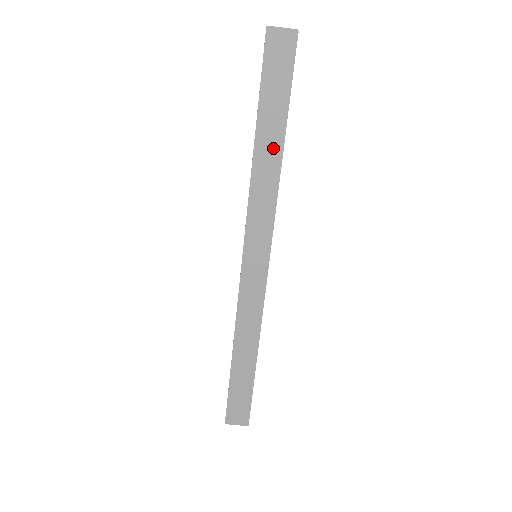
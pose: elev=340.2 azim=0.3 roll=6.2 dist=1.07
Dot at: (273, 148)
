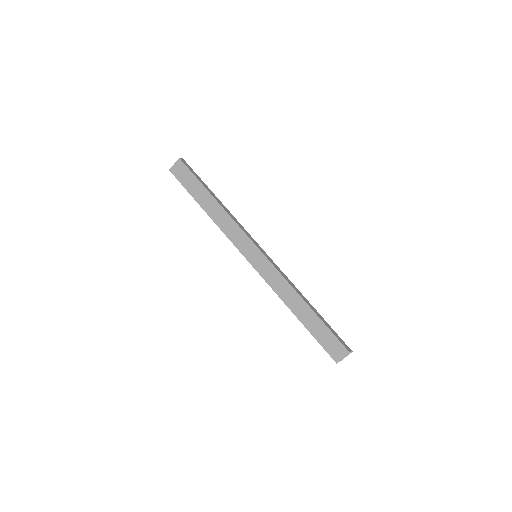
Dot at: (213, 205)
